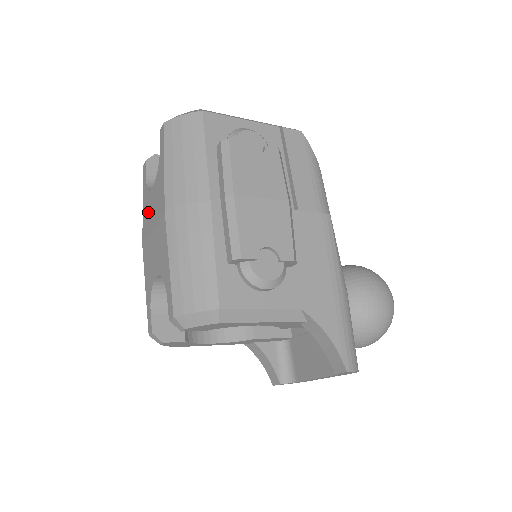
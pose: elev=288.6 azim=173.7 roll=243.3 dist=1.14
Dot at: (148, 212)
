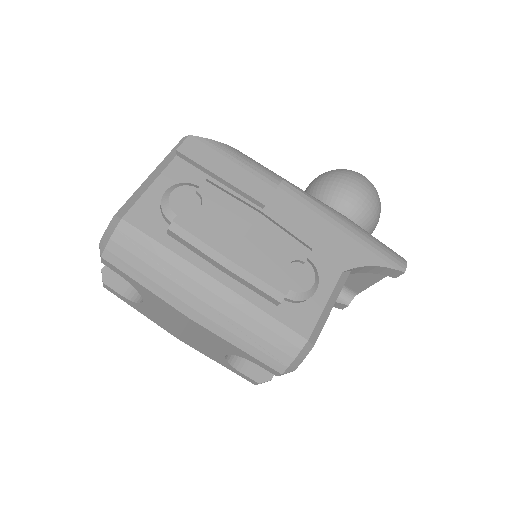
Dot at: (159, 319)
